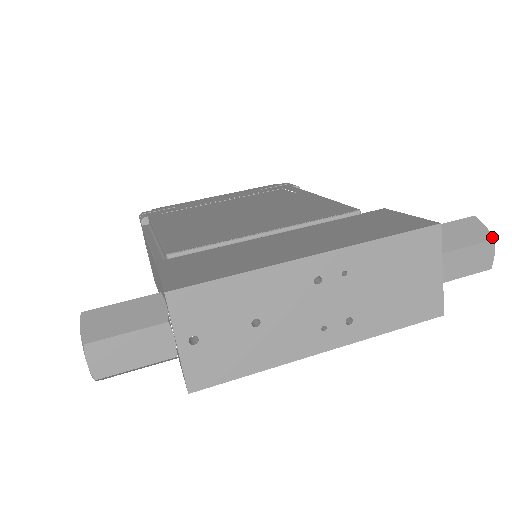
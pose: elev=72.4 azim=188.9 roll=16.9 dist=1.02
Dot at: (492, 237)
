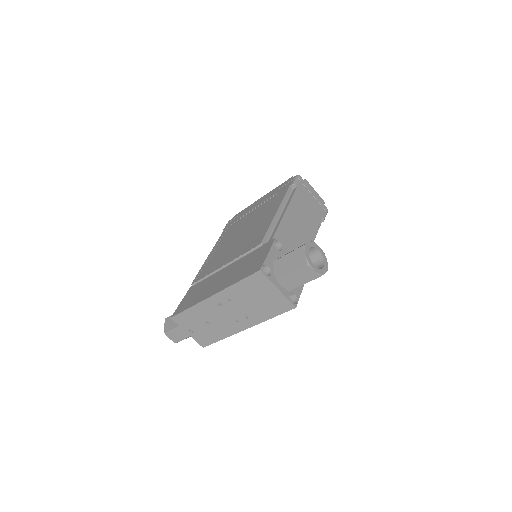
Dot at: (306, 263)
